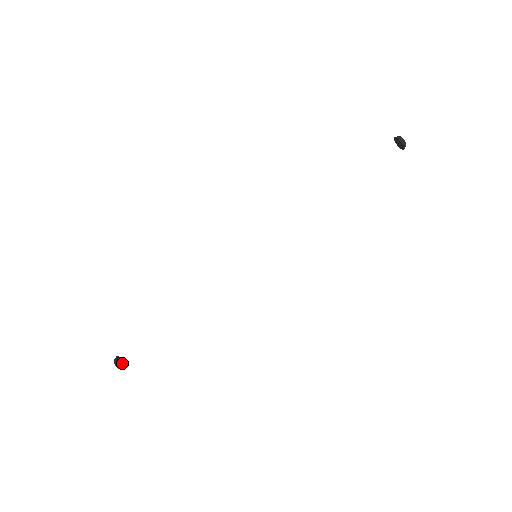
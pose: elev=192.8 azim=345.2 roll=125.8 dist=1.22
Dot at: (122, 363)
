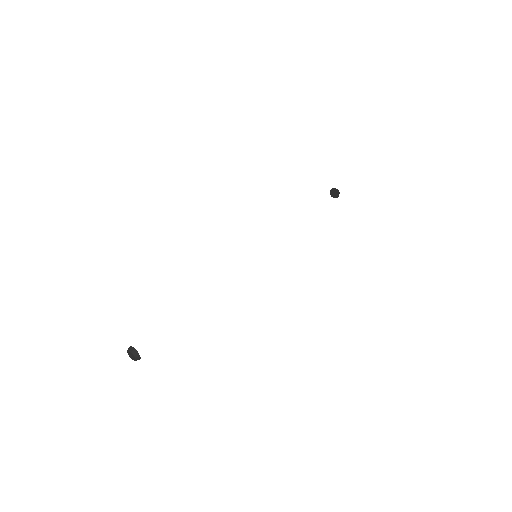
Dot at: (136, 354)
